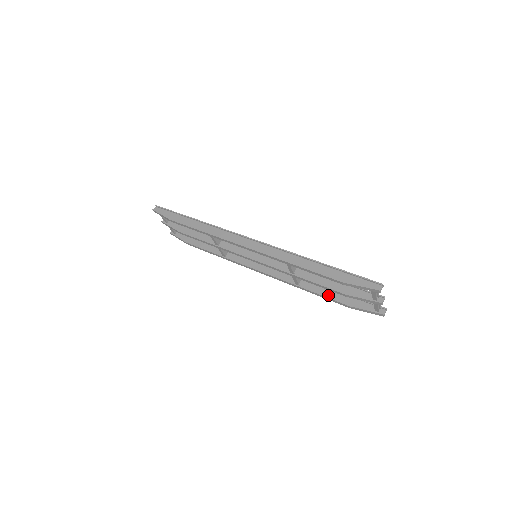
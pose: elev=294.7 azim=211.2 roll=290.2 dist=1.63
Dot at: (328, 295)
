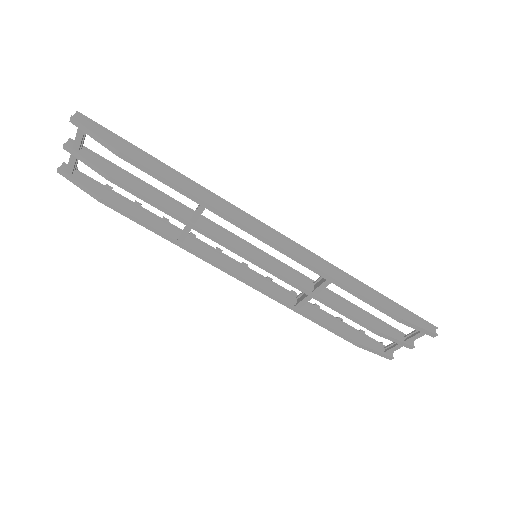
Dot at: (334, 327)
